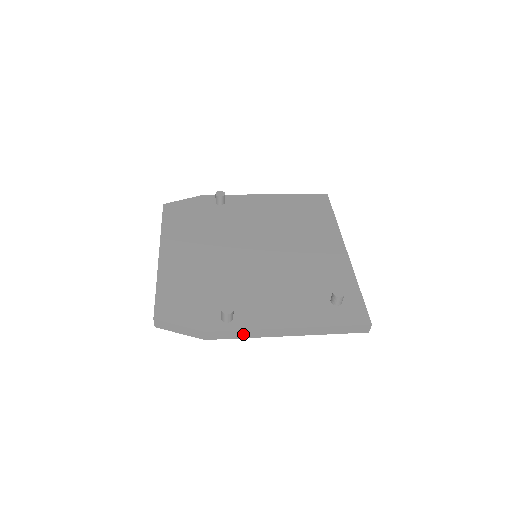
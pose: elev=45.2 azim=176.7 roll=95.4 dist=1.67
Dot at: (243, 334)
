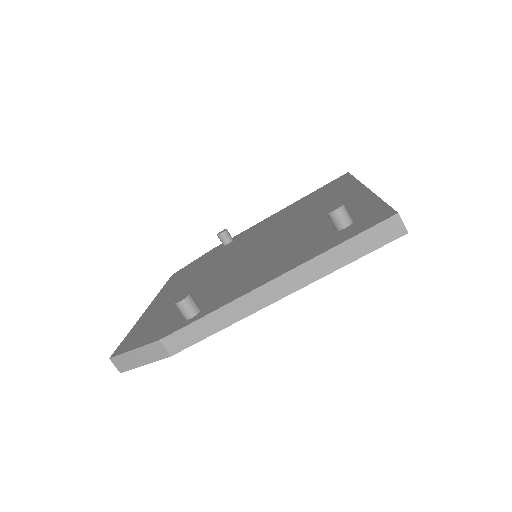
Dot at: (214, 323)
